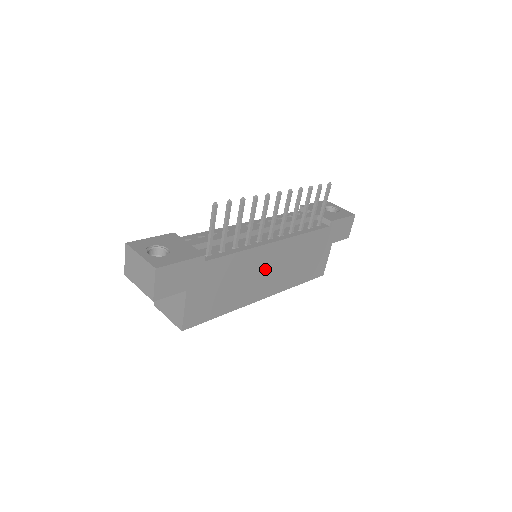
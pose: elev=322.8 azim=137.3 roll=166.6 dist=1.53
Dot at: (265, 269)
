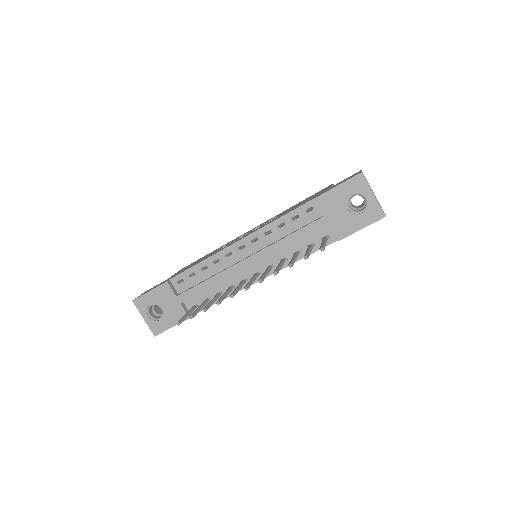
Dot at: occluded
